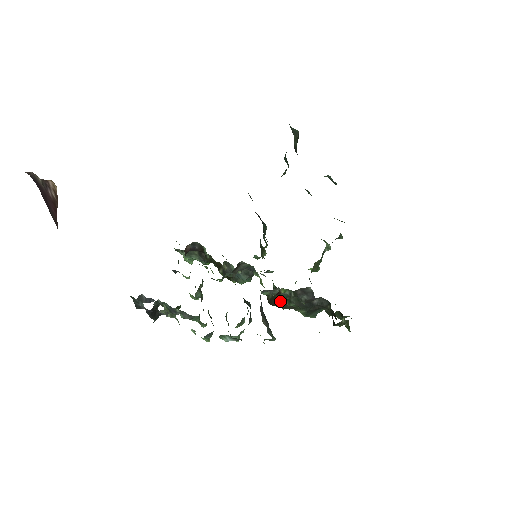
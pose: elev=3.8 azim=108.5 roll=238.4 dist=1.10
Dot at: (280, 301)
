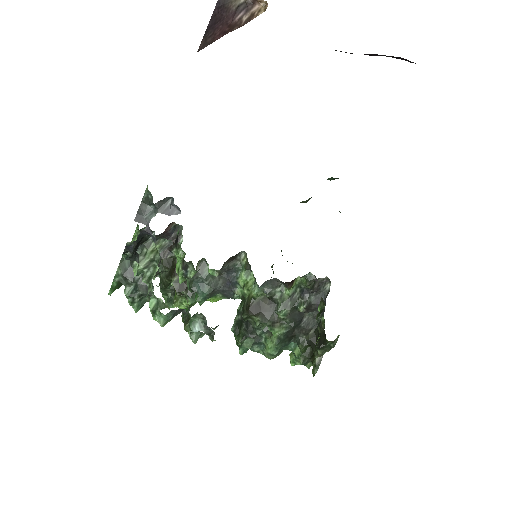
Dot at: (265, 309)
